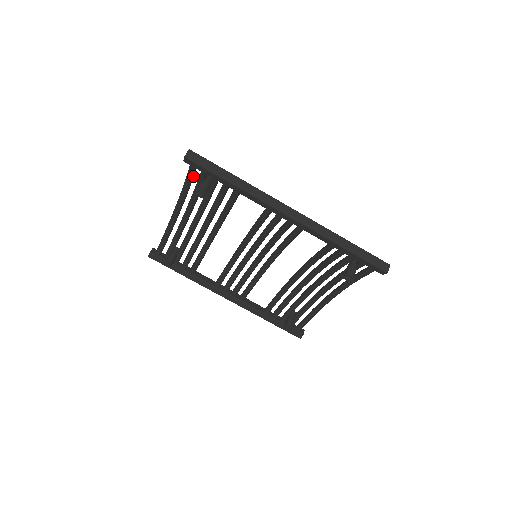
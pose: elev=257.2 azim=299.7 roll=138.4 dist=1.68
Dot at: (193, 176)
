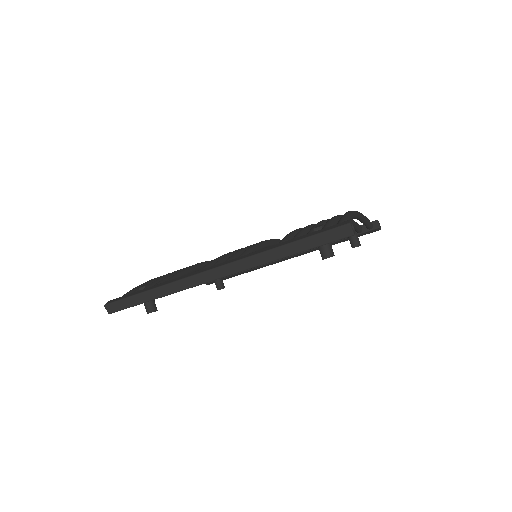
Dot at: occluded
